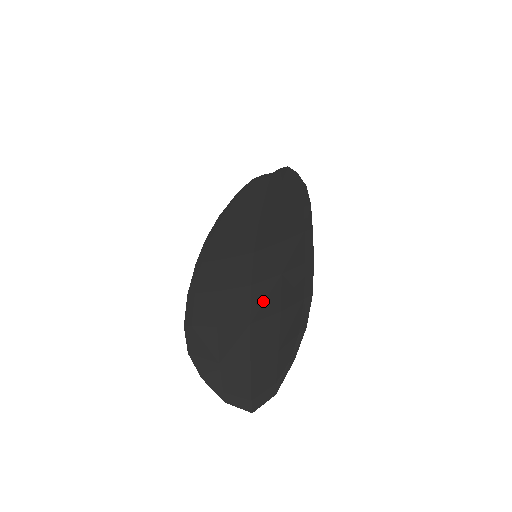
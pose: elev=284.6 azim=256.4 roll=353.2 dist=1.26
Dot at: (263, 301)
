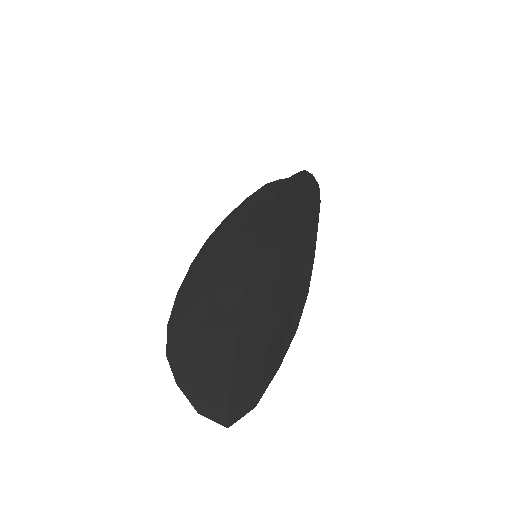
Dot at: (255, 302)
